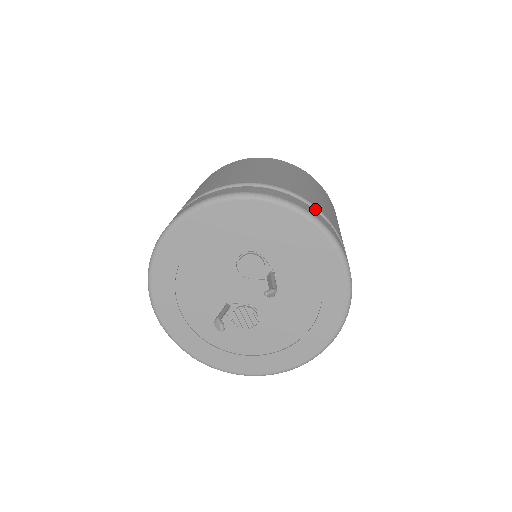
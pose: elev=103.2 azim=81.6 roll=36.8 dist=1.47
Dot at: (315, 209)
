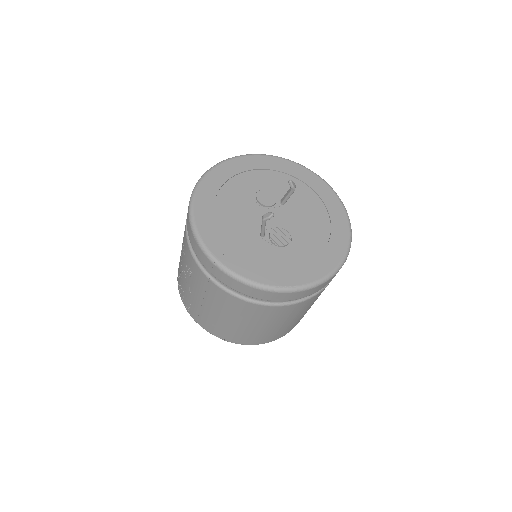
Dot at: occluded
